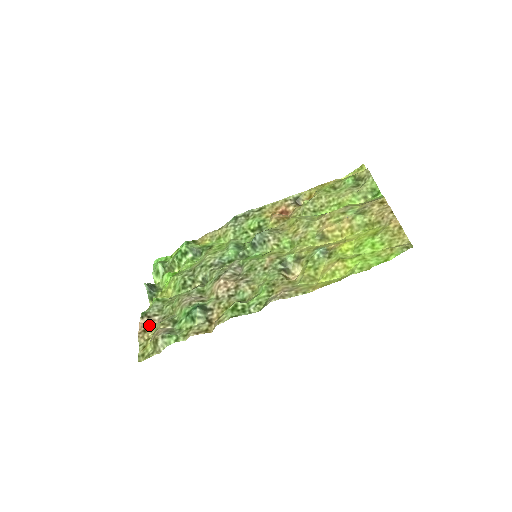
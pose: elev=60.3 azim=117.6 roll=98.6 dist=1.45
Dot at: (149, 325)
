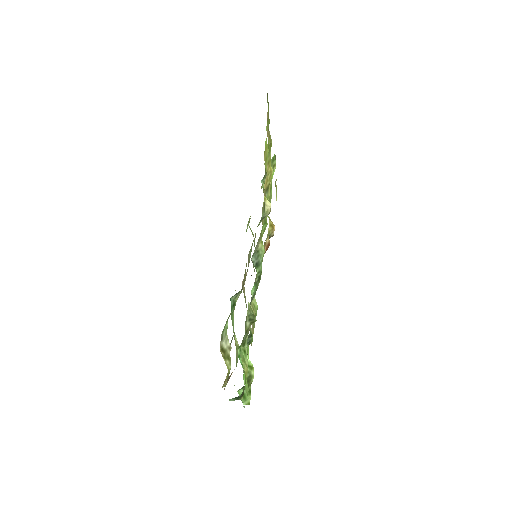
Dot at: (229, 377)
